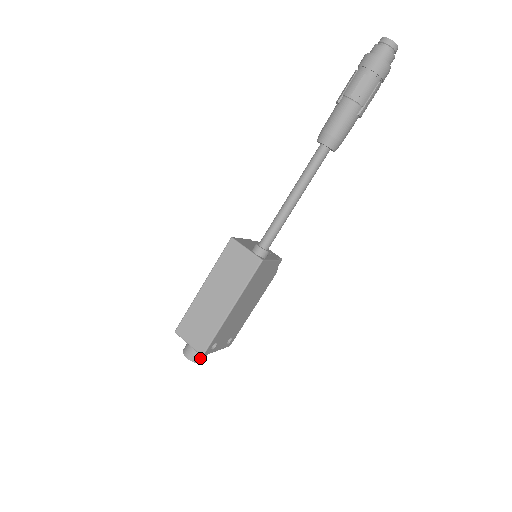
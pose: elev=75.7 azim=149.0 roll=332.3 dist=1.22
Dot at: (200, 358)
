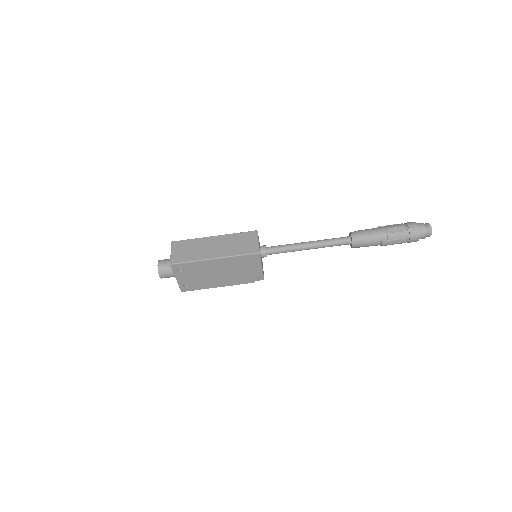
Dot at: (163, 272)
